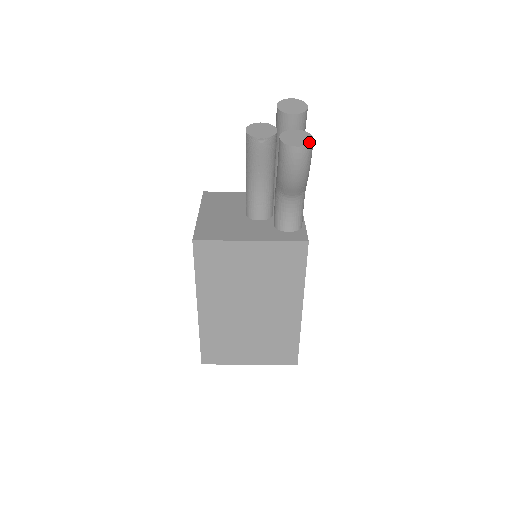
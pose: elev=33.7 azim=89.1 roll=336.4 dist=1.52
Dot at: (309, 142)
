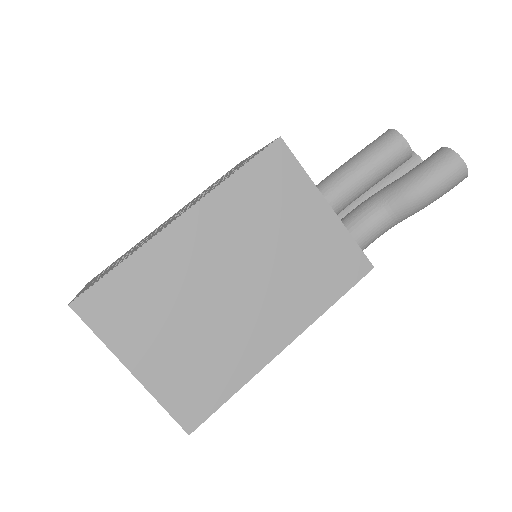
Dot at: (466, 173)
